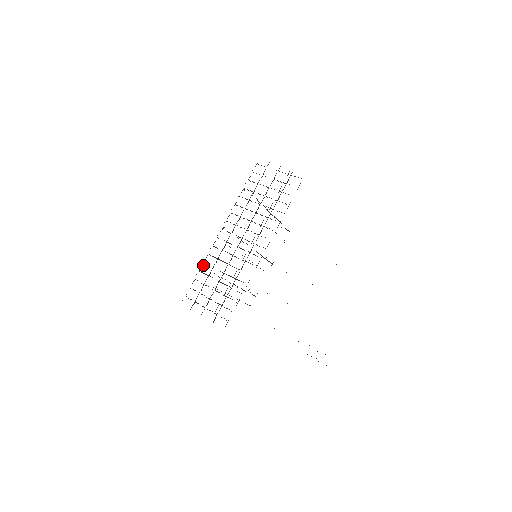
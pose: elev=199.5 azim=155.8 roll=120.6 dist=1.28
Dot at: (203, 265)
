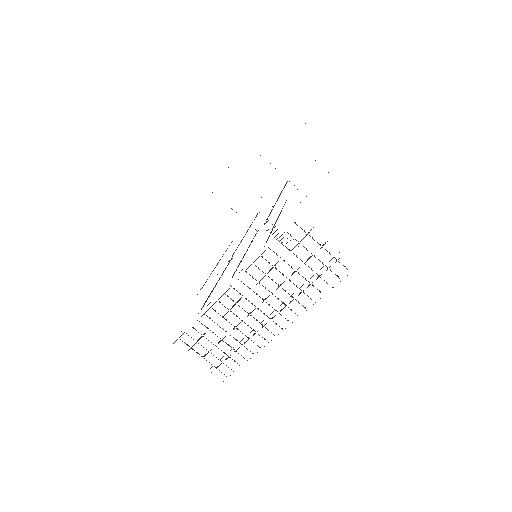
Dot at: occluded
